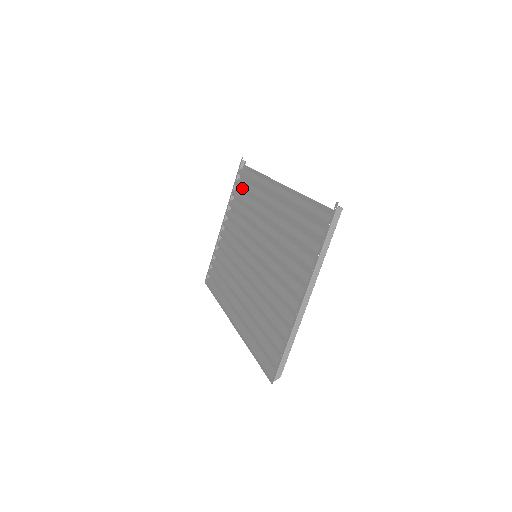
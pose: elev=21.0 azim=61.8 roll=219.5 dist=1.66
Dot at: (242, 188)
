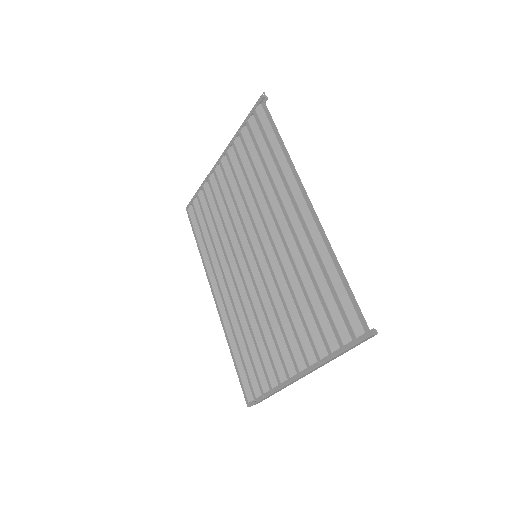
Dot at: (255, 144)
